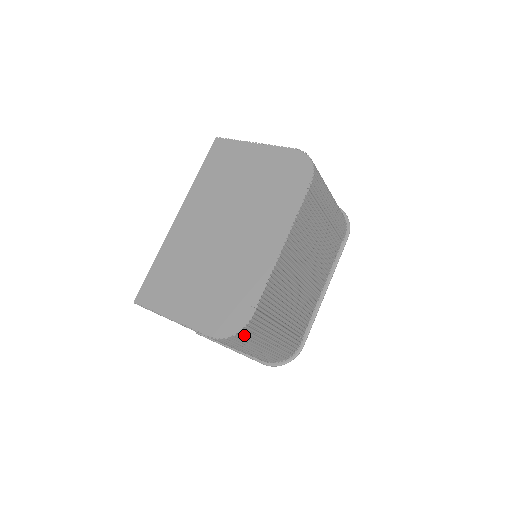
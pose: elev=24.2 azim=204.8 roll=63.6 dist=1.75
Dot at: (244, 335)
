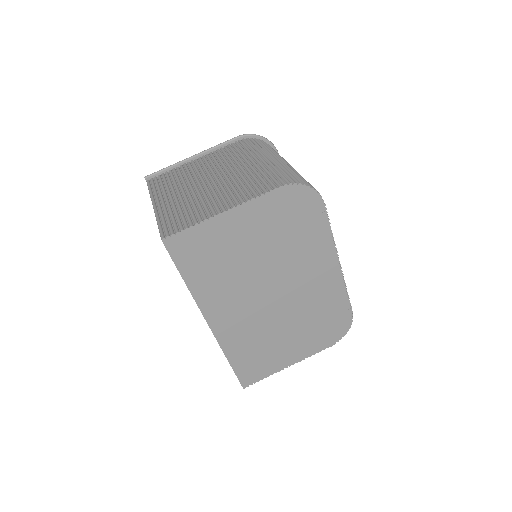
Dot at: occluded
